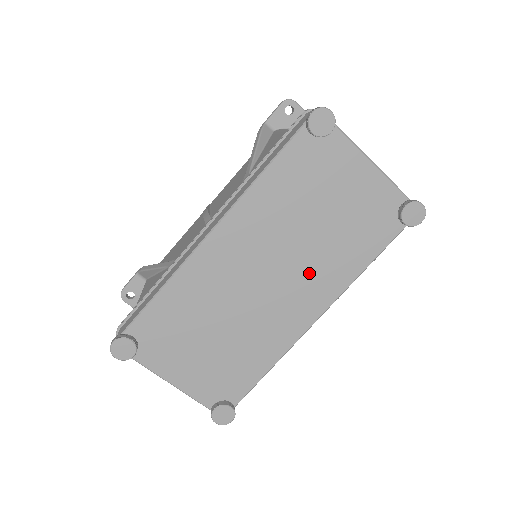
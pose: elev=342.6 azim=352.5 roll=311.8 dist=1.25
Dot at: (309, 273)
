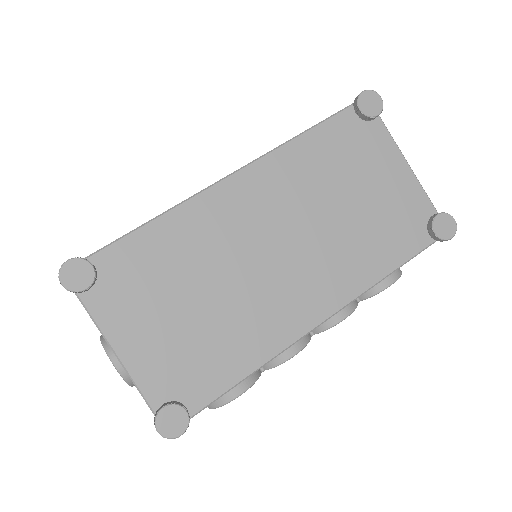
Dot at: (325, 260)
